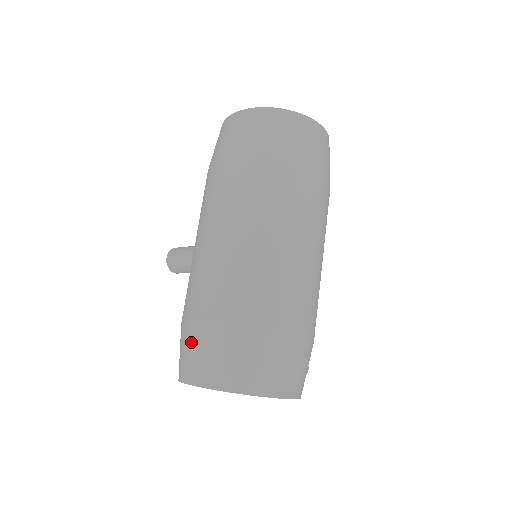
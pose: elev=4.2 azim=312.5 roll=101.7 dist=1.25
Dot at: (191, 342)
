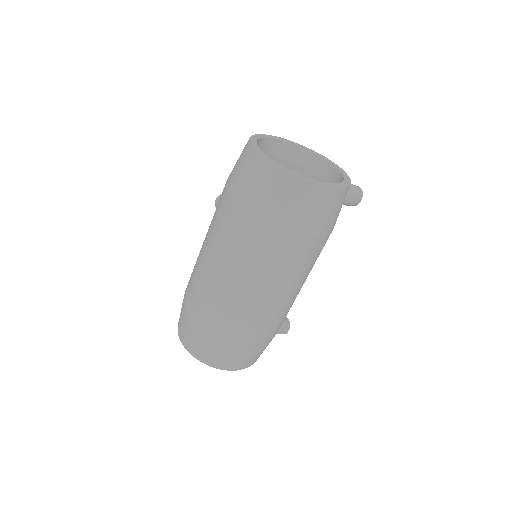
Dot at: (182, 311)
